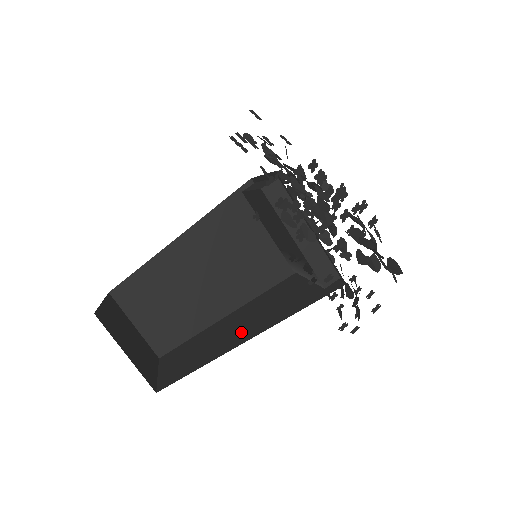
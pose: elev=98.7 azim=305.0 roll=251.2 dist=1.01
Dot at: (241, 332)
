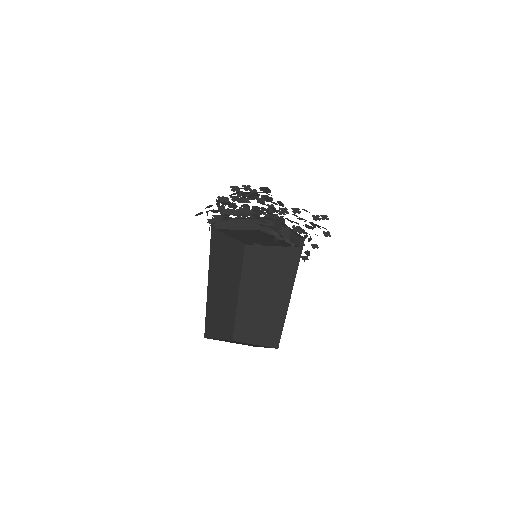
Dot at: occluded
